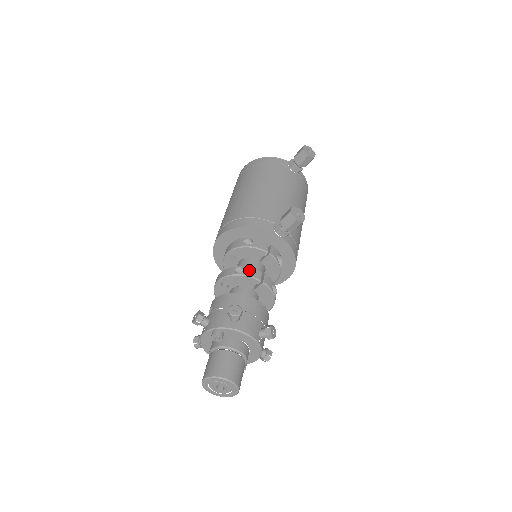
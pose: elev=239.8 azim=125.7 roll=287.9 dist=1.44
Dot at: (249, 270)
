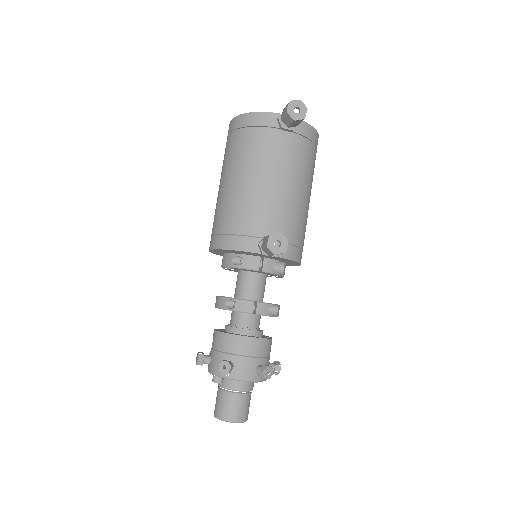
Dot at: (239, 304)
